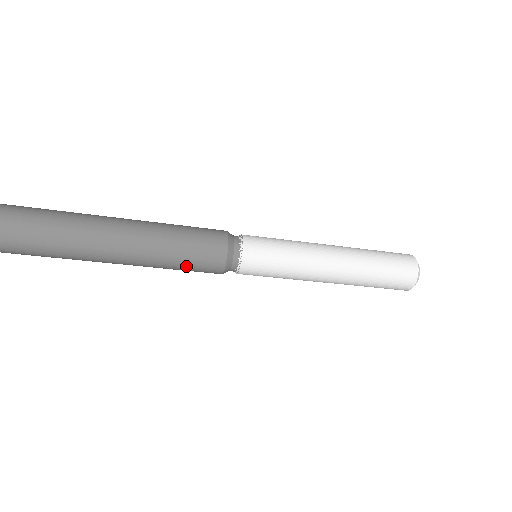
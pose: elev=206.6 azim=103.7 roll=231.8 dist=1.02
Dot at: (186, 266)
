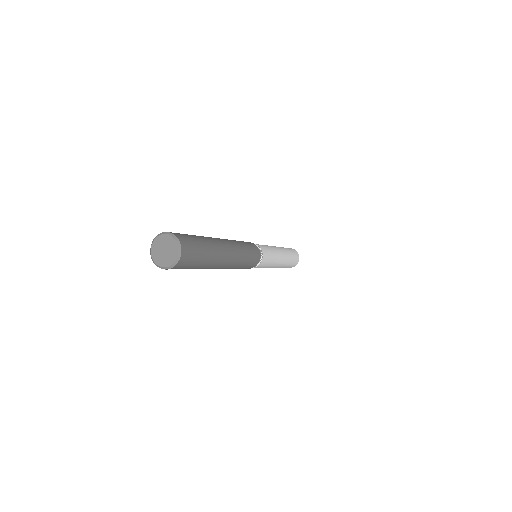
Dot at: (244, 267)
